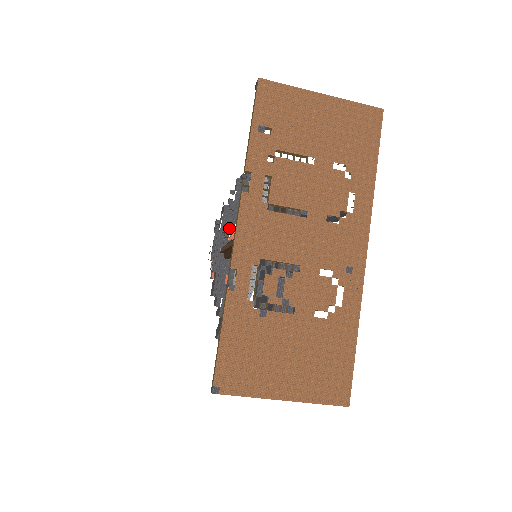
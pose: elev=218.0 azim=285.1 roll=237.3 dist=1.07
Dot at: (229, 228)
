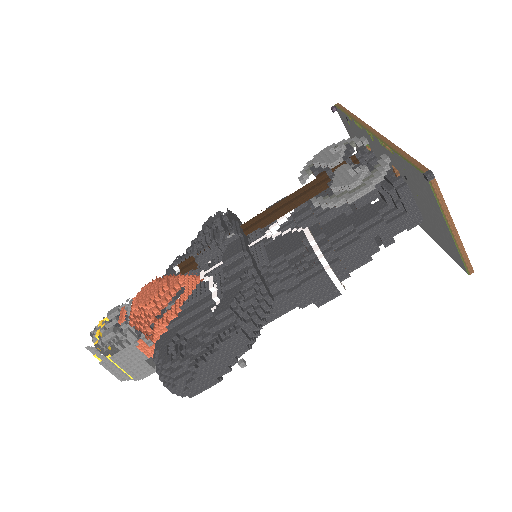
Dot at: (225, 229)
